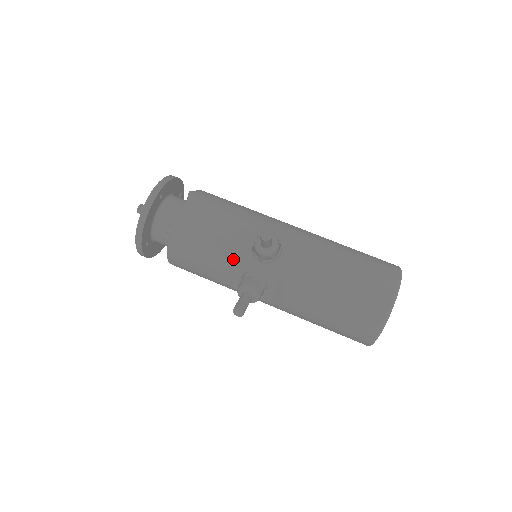
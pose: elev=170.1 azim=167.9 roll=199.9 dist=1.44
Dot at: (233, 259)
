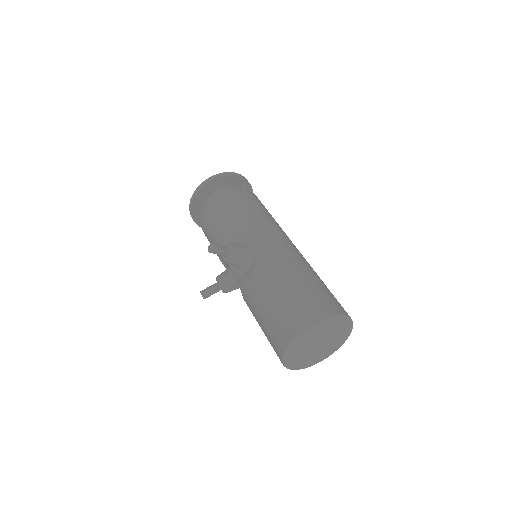
Dot at: occluded
